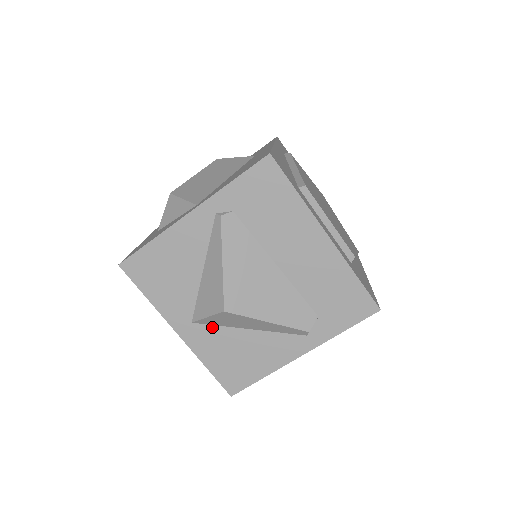
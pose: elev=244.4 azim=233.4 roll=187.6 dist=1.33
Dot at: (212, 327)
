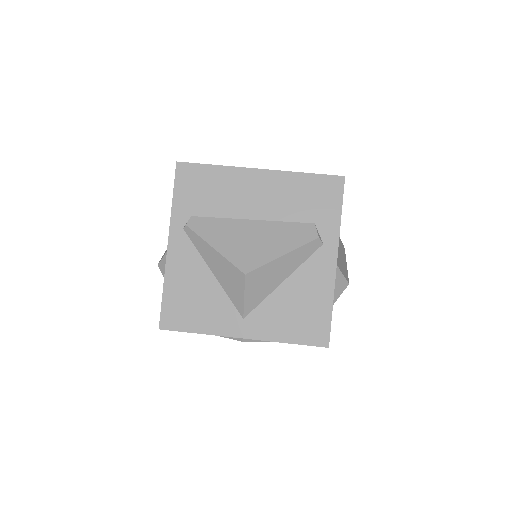
Dot at: (259, 307)
